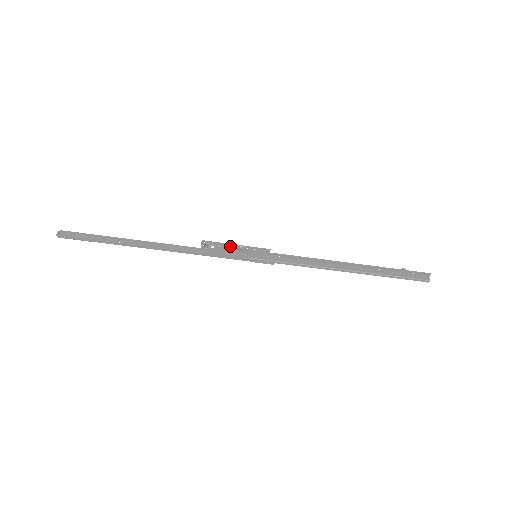
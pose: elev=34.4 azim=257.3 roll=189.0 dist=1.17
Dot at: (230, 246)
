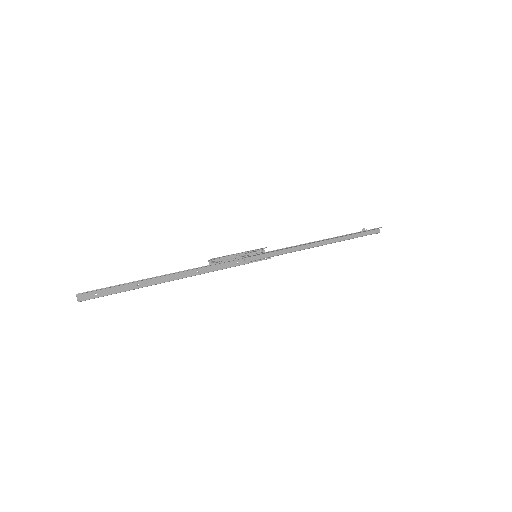
Dot at: (235, 256)
